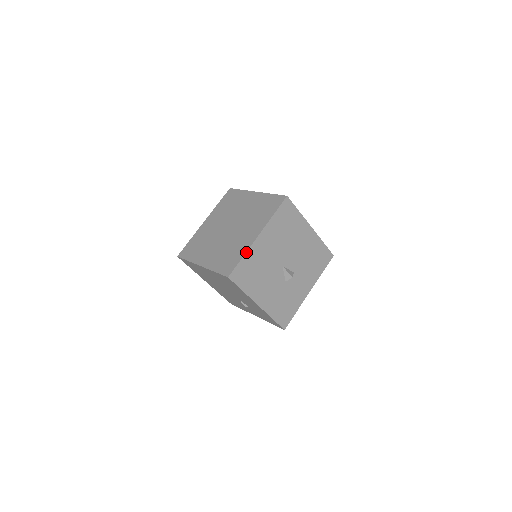
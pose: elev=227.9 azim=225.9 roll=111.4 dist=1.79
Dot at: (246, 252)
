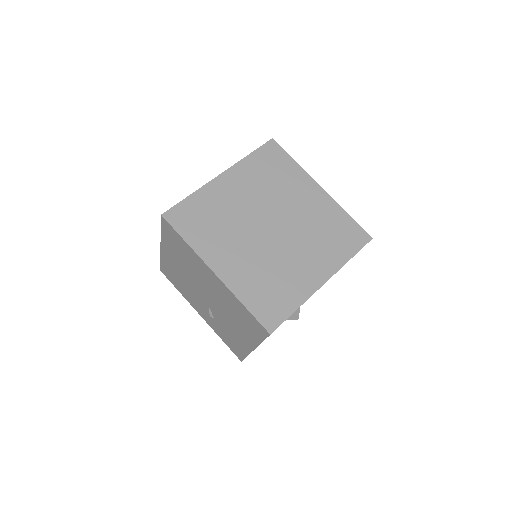
Dot at: occluded
